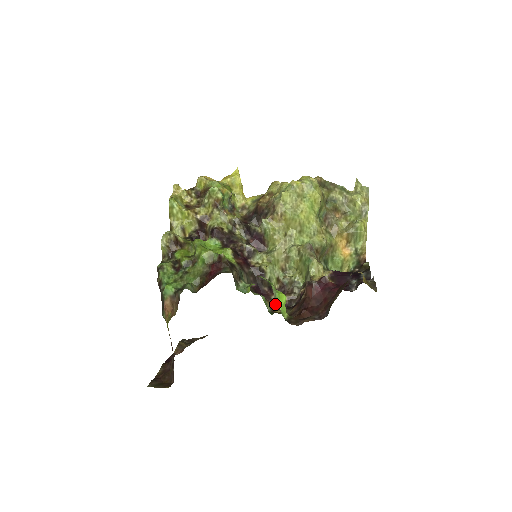
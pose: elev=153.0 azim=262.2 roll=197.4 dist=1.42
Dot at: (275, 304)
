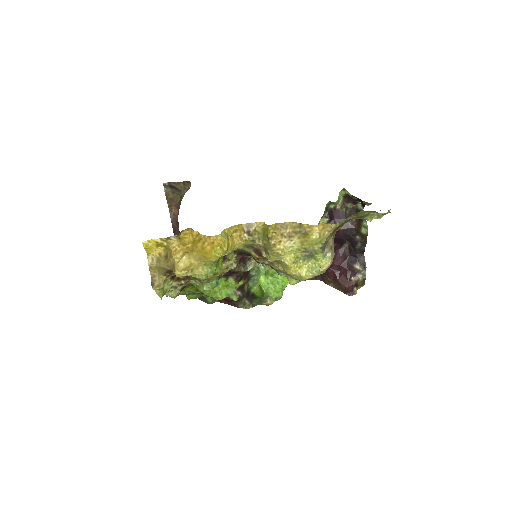
Dot at: occluded
